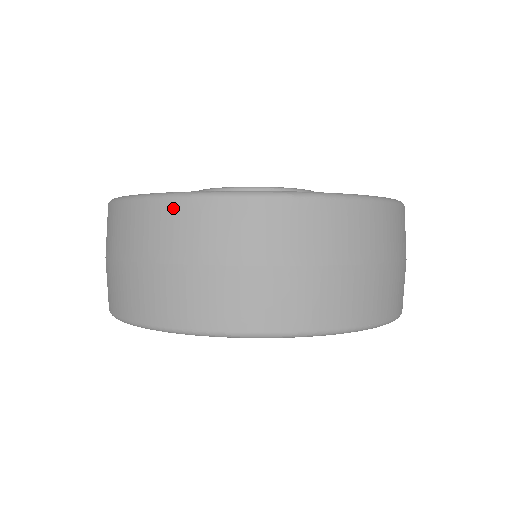
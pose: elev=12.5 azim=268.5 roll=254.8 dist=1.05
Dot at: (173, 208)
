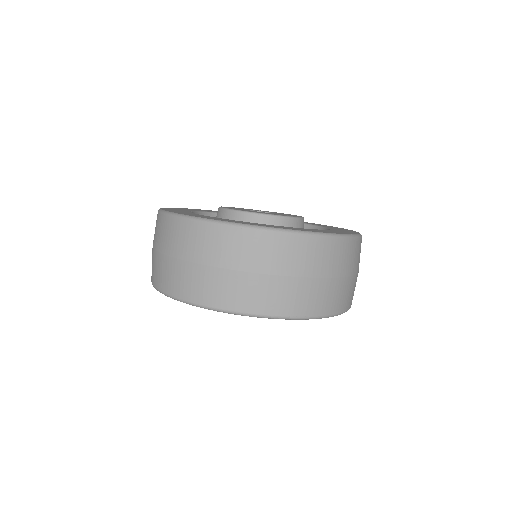
Dot at: (177, 224)
